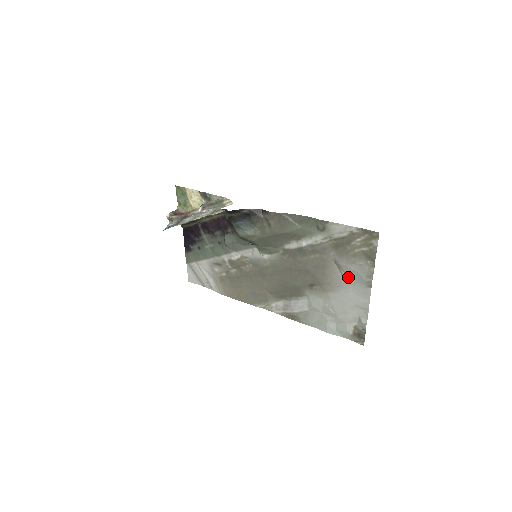
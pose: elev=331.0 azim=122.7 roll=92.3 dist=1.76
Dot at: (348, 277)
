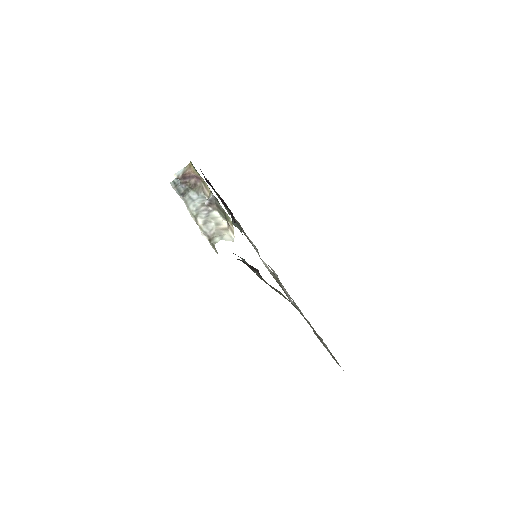
Dot at: occluded
